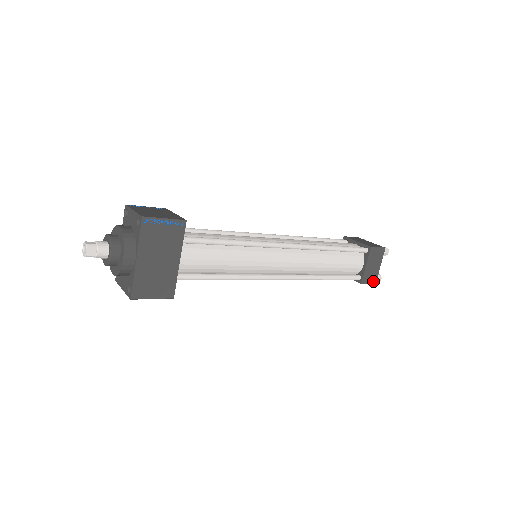
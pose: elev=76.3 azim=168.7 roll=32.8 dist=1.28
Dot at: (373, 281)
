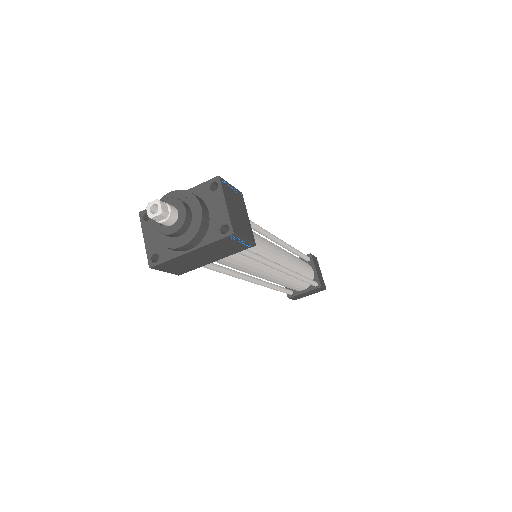
Dot at: (295, 299)
